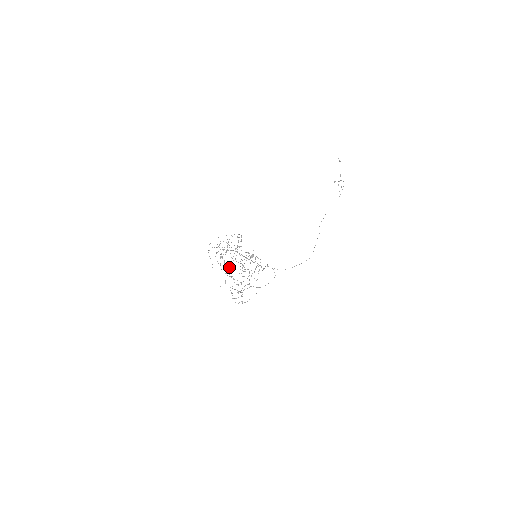
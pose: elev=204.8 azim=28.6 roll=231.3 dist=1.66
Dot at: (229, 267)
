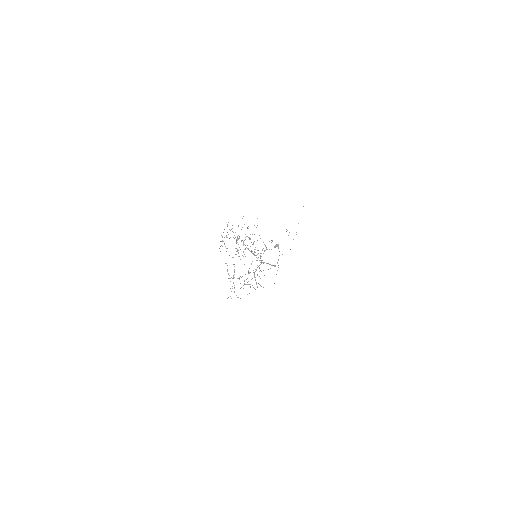
Dot at: occluded
